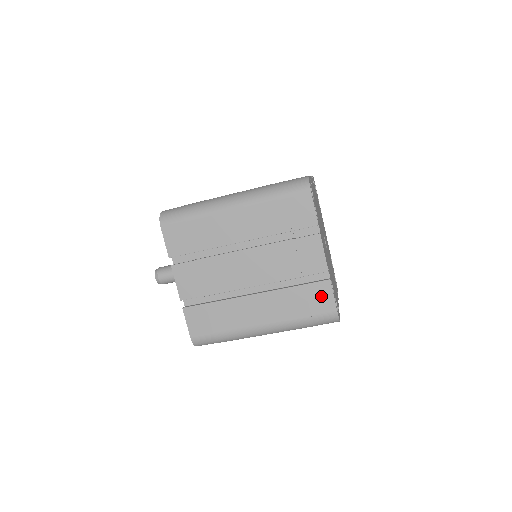
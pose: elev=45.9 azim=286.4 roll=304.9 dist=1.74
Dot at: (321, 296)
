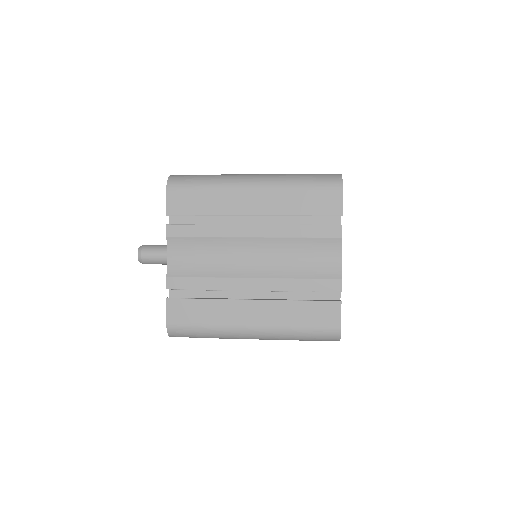
Dot at: occluded
